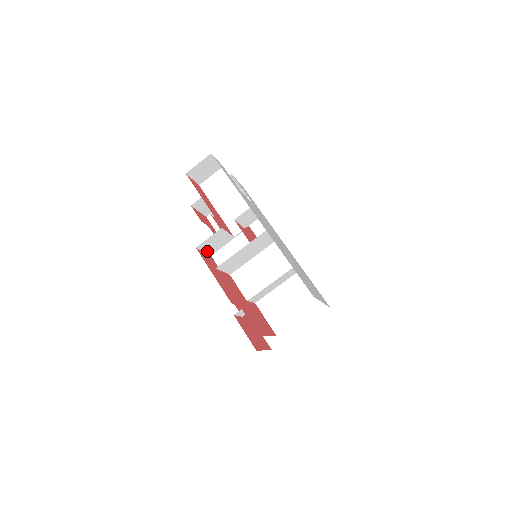
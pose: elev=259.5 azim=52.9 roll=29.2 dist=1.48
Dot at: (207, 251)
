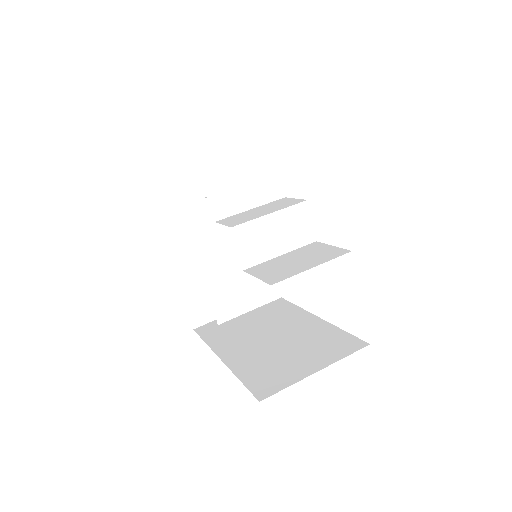
Dot at: (190, 310)
